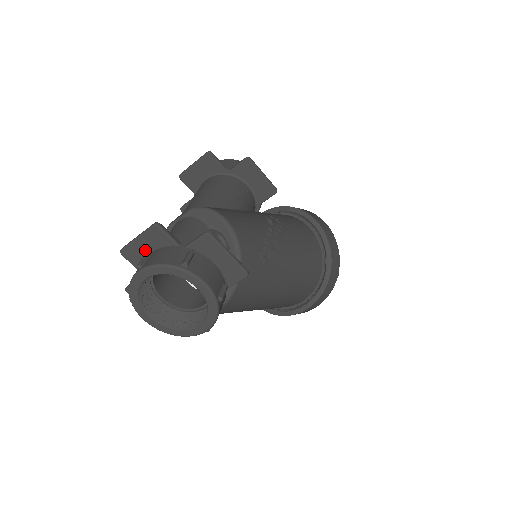
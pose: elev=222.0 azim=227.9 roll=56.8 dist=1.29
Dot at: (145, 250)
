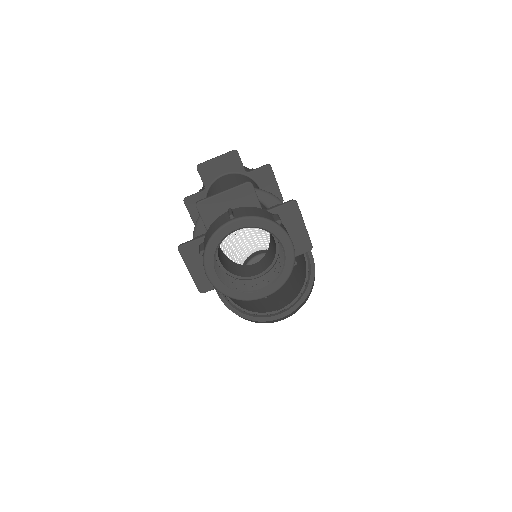
Dot at: (225, 206)
